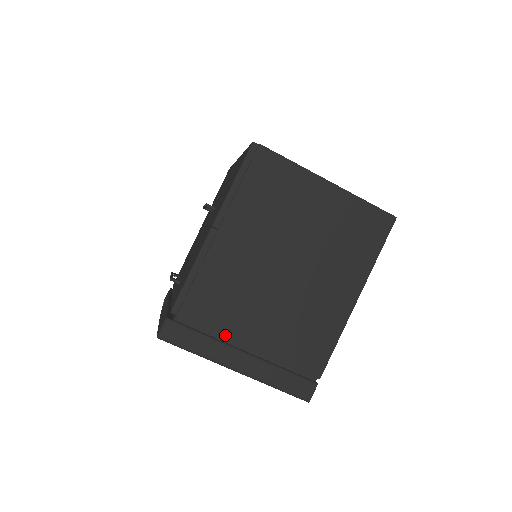
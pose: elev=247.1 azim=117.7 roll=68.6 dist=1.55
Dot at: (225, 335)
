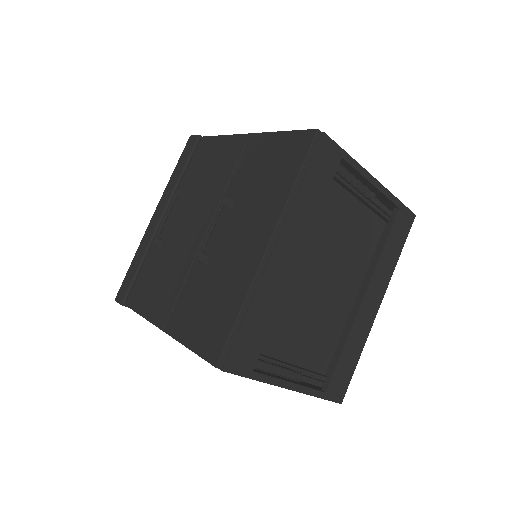
Dot at: occluded
